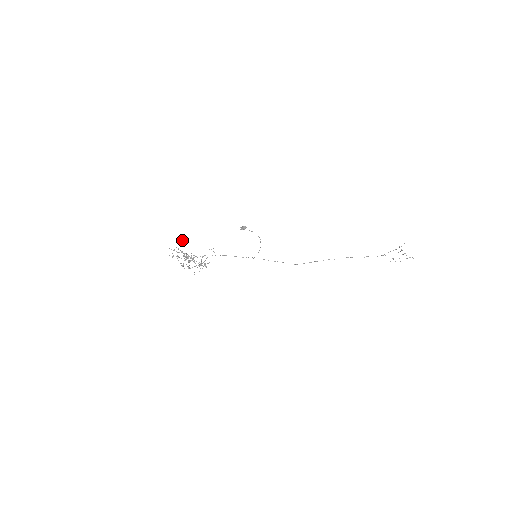
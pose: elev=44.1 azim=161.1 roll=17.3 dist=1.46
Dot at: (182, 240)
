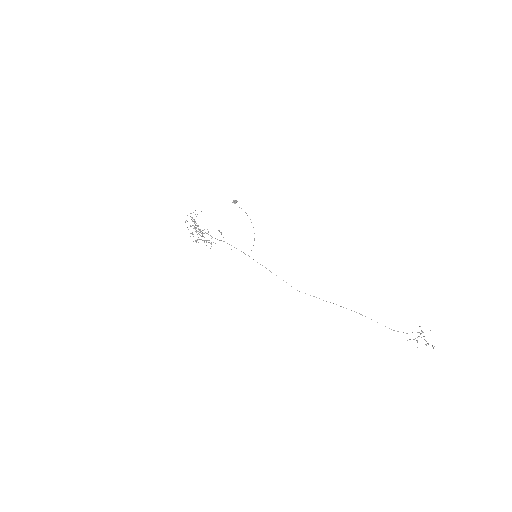
Dot at: occluded
